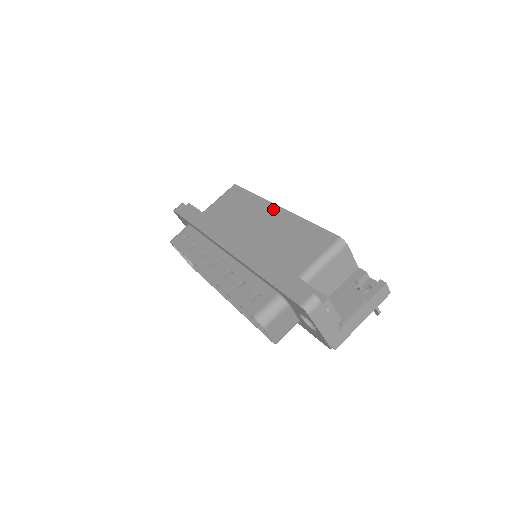
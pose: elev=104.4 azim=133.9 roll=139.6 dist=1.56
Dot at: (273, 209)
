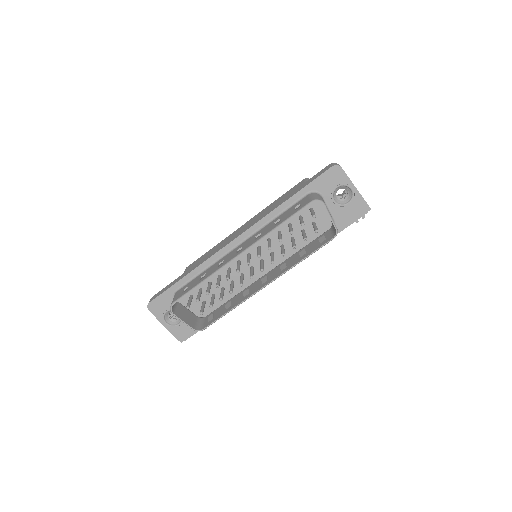
Dot at: (240, 228)
